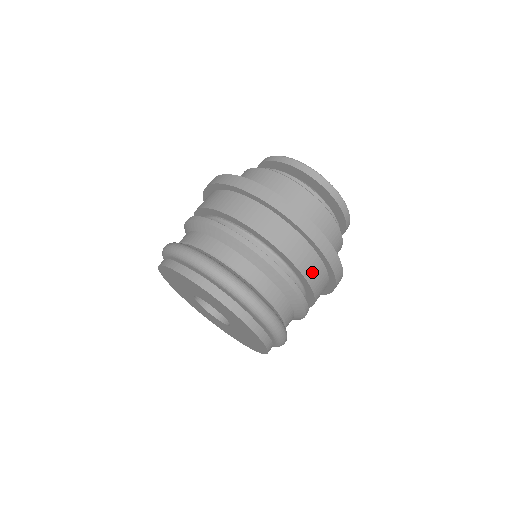
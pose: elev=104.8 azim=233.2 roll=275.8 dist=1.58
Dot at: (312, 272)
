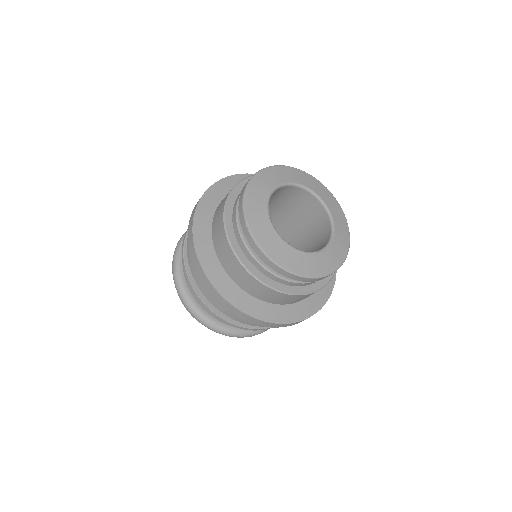
Dot at: occluded
